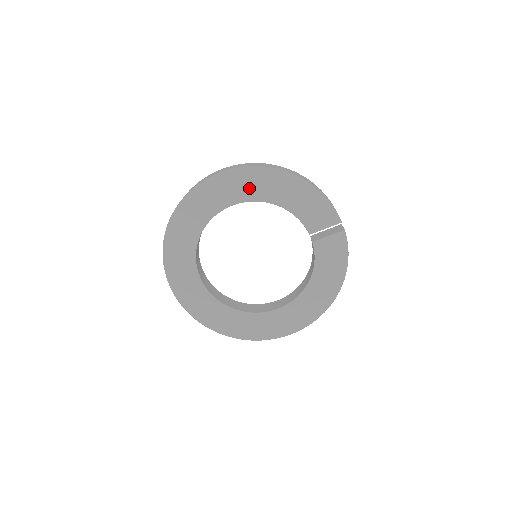
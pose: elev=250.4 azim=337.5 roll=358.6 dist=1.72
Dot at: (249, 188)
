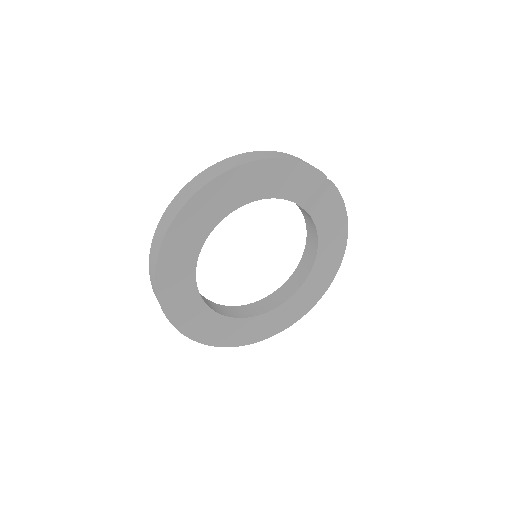
Dot at: (223, 201)
